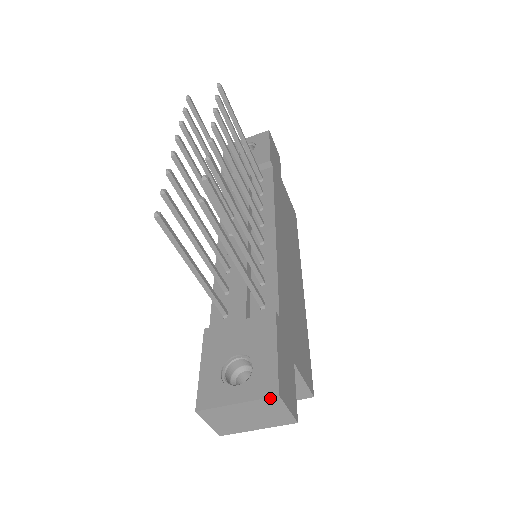
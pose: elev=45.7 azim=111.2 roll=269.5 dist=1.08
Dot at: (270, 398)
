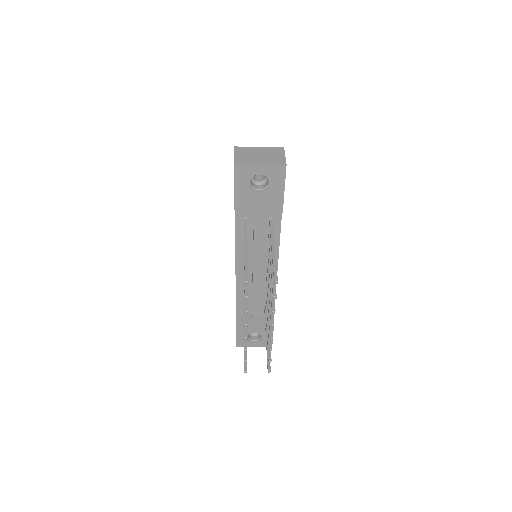
Dot at: occluded
